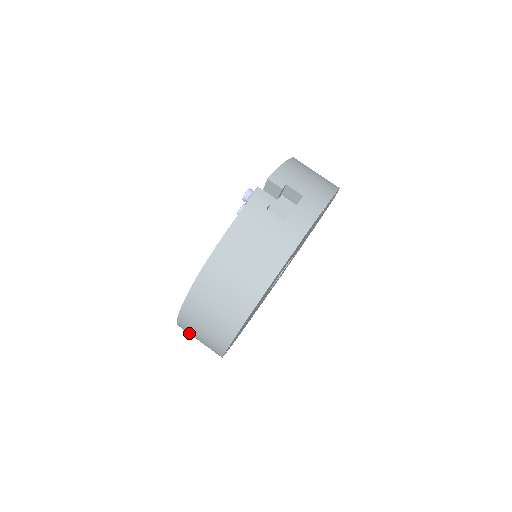
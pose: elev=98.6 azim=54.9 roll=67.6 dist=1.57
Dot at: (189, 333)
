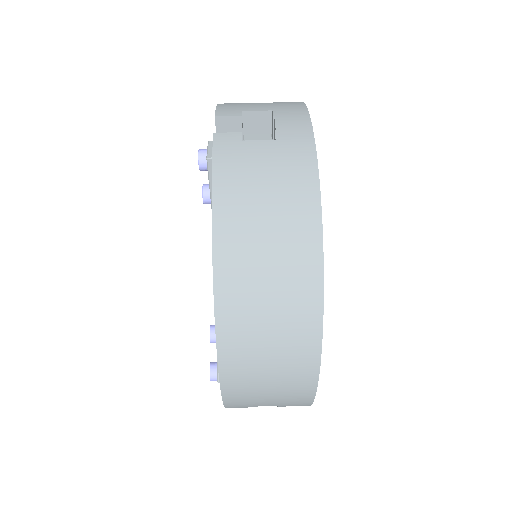
Dot at: (247, 402)
